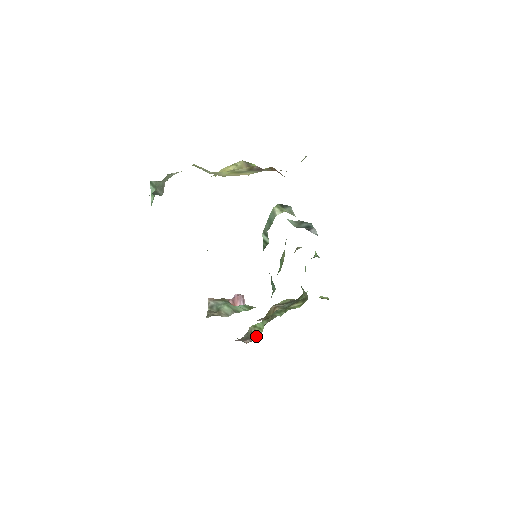
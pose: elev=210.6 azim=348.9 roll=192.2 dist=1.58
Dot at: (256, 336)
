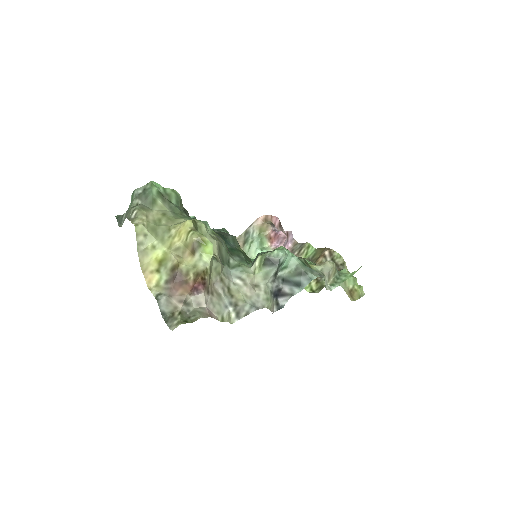
Dot at: occluded
